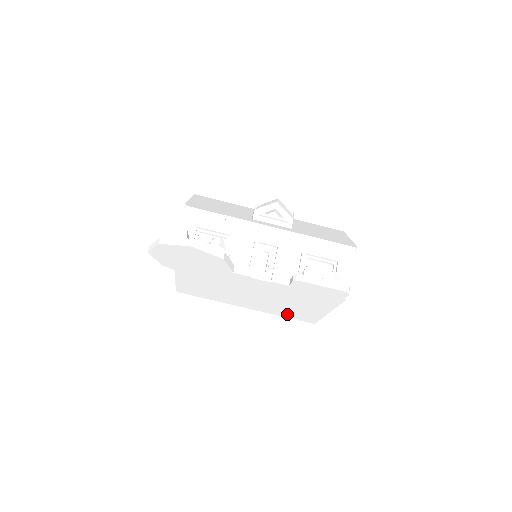
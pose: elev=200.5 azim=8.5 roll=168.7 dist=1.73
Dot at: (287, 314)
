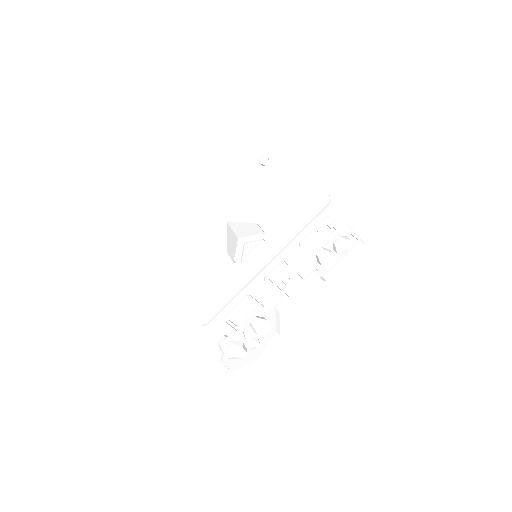
Dot at: occluded
